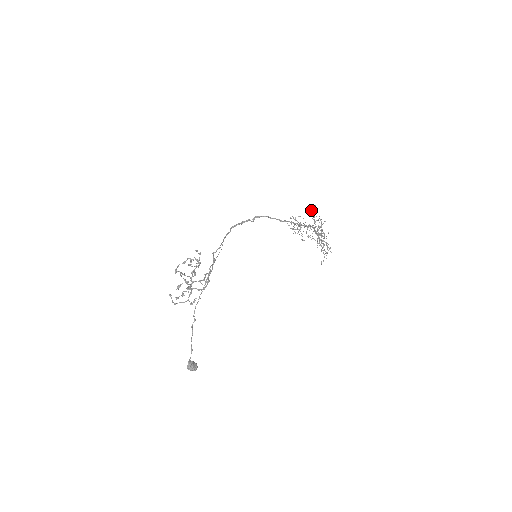
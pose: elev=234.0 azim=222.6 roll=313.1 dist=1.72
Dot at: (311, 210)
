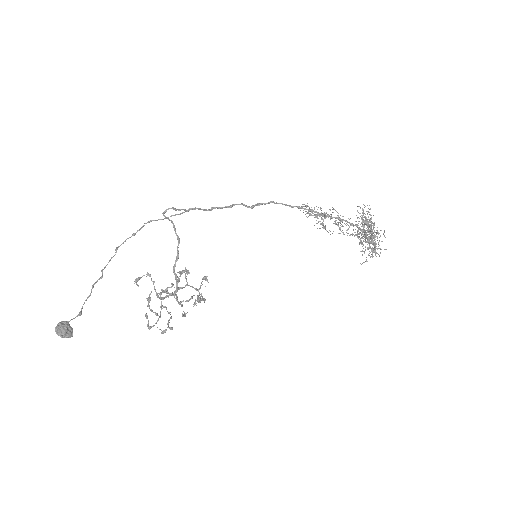
Dot at: (363, 215)
